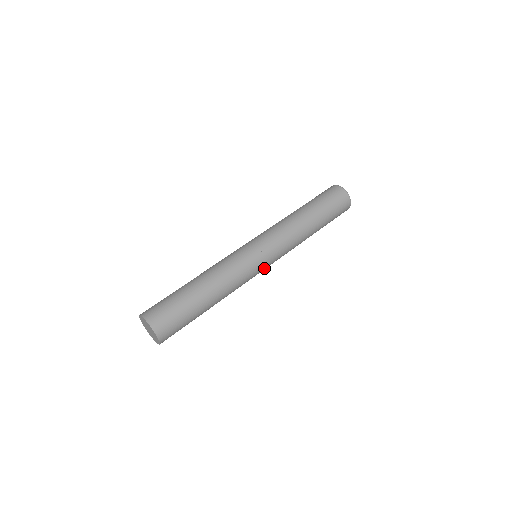
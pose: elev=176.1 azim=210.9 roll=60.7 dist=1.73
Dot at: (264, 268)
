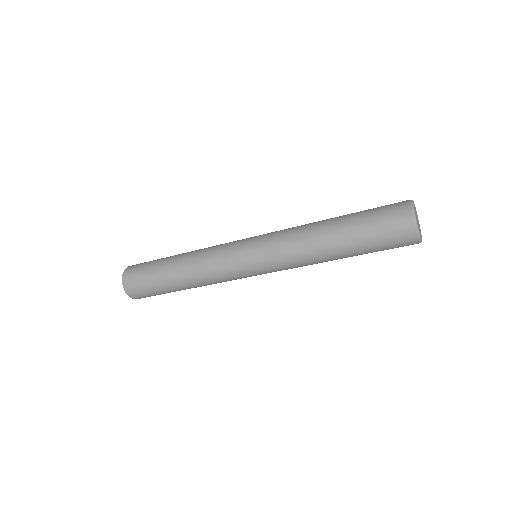
Dot at: (252, 273)
